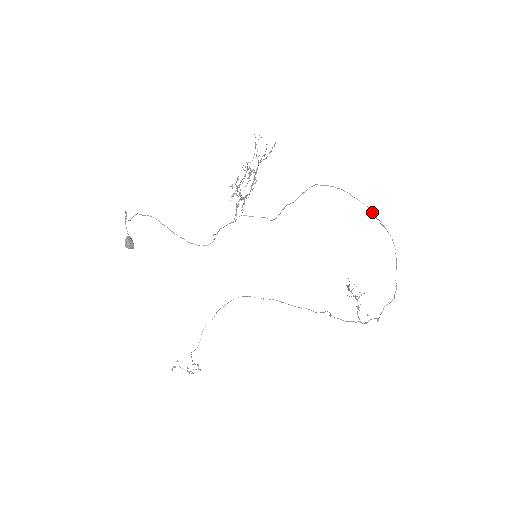
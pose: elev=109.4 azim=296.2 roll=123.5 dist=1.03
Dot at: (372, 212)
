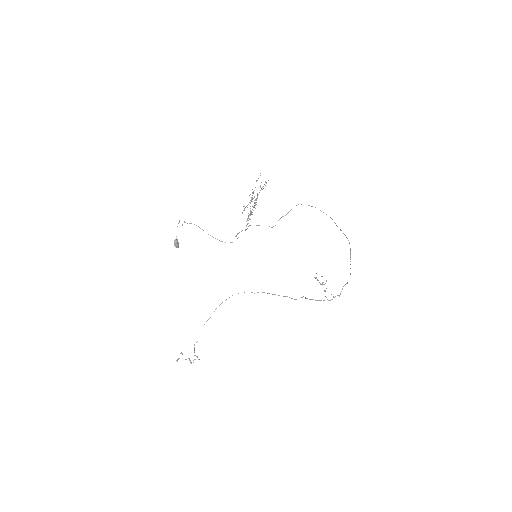
Dot at: (334, 222)
